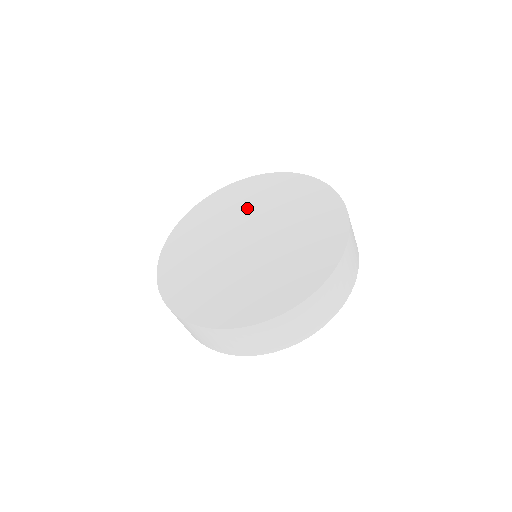
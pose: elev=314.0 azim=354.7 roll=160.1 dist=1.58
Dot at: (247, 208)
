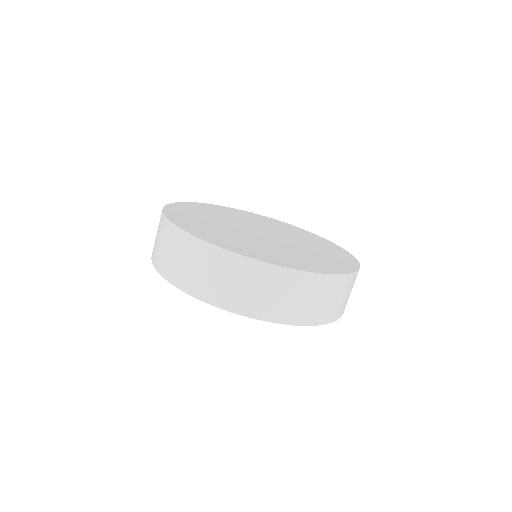
Dot at: (277, 228)
